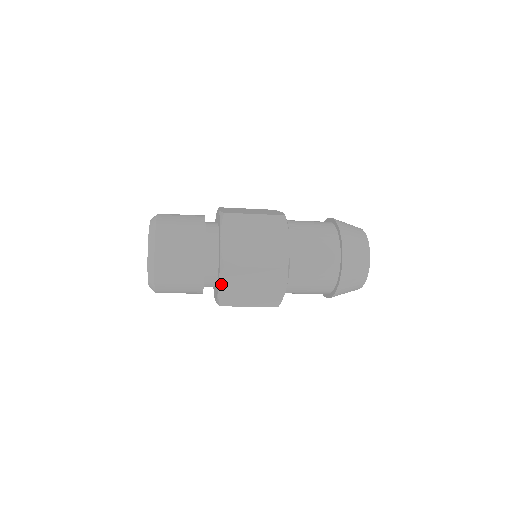
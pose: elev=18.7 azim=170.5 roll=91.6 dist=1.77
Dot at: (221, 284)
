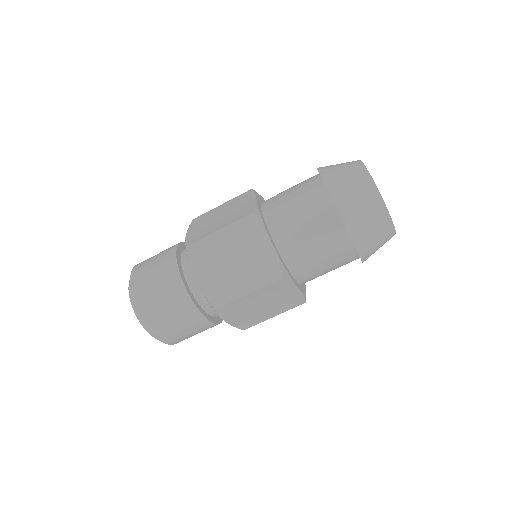
Dot at: (197, 274)
